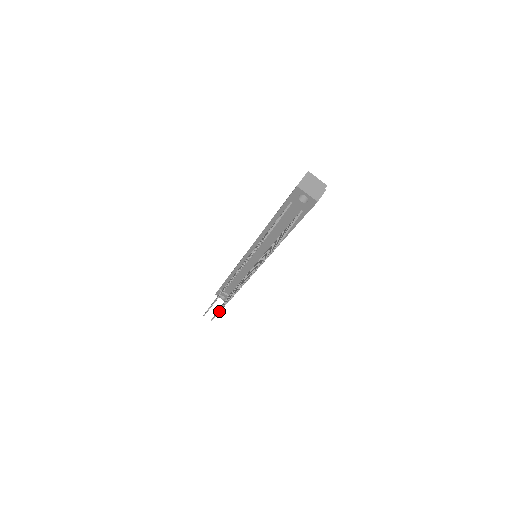
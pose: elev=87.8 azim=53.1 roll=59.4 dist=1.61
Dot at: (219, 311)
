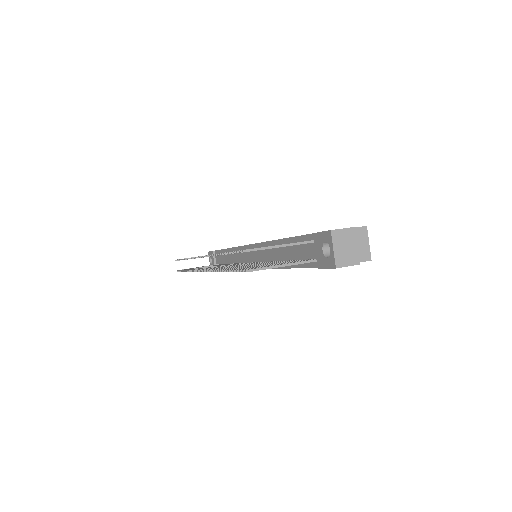
Dot at: (185, 270)
